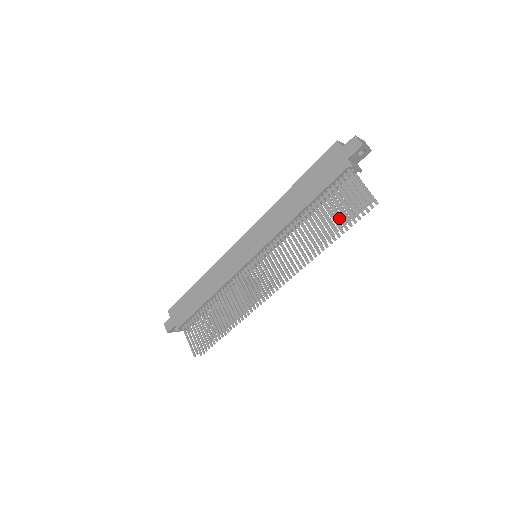
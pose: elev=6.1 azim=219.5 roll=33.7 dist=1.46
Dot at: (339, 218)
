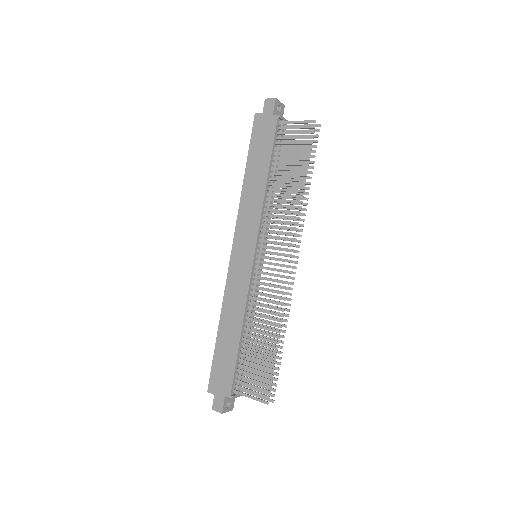
Dot at: (300, 162)
